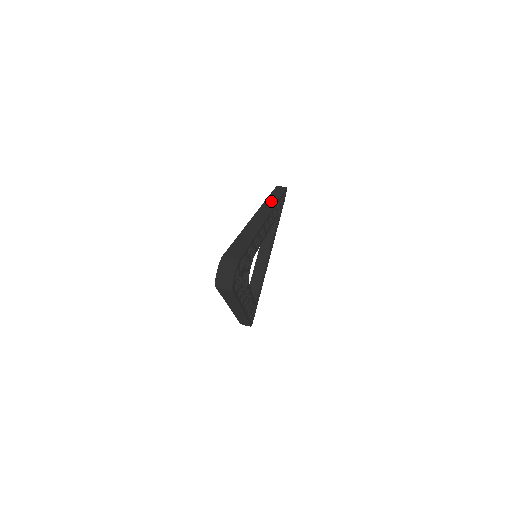
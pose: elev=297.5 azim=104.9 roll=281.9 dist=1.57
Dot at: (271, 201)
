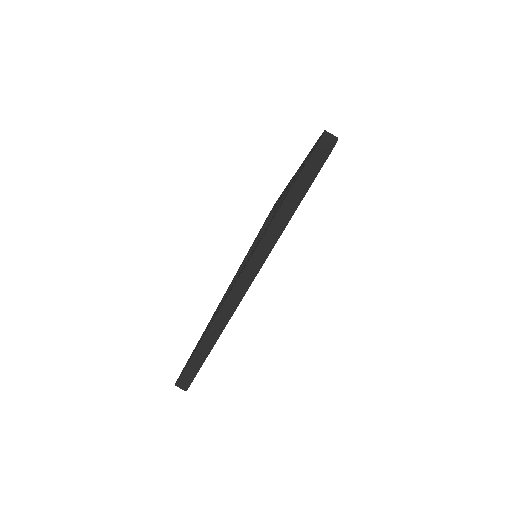
Dot at: (273, 235)
